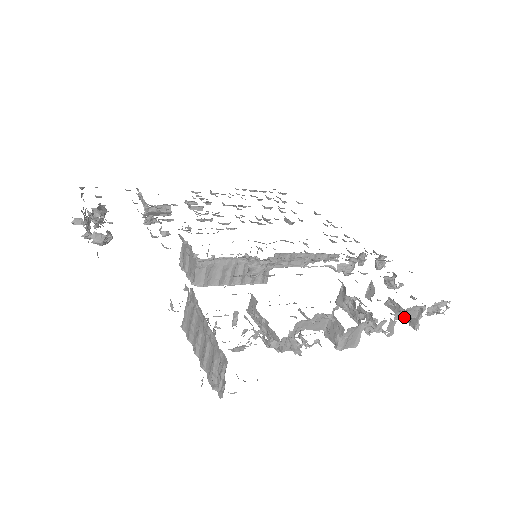
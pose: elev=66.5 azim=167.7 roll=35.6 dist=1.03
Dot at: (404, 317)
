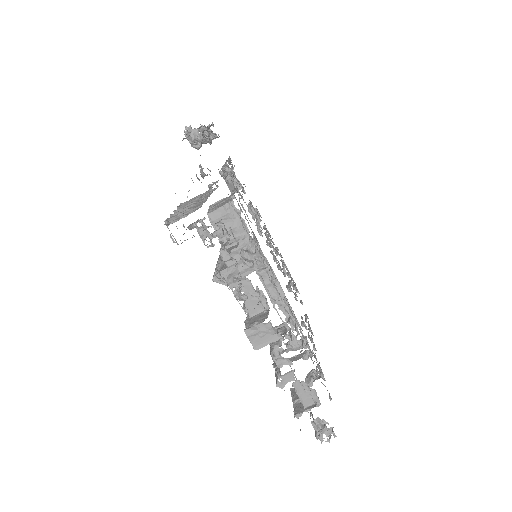
Dot at: (299, 394)
